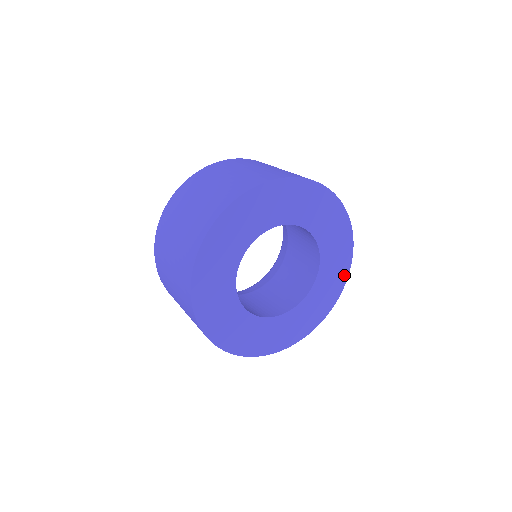
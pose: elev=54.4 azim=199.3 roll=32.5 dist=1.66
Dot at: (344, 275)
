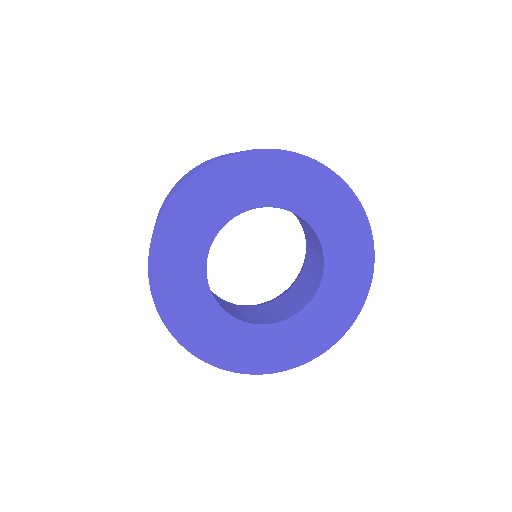
Dot at: (356, 212)
